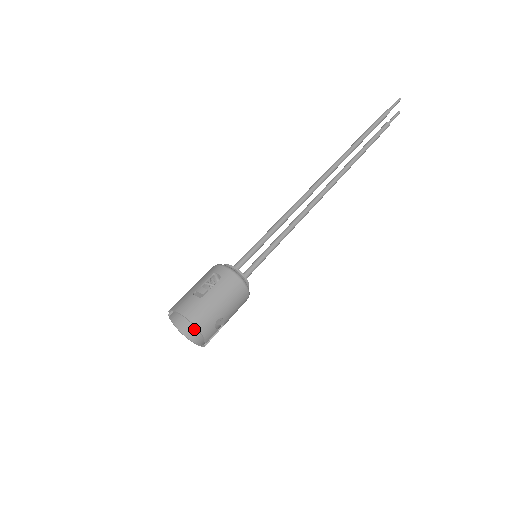
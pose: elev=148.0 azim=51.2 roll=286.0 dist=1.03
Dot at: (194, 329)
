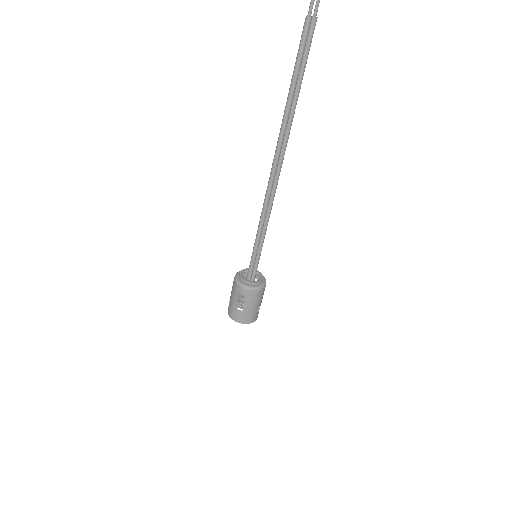
Dot at: occluded
